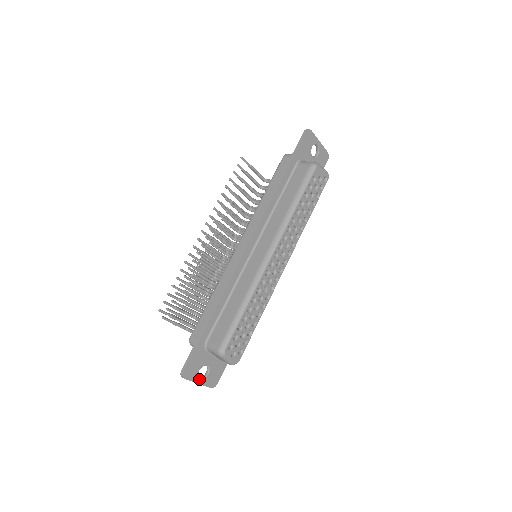
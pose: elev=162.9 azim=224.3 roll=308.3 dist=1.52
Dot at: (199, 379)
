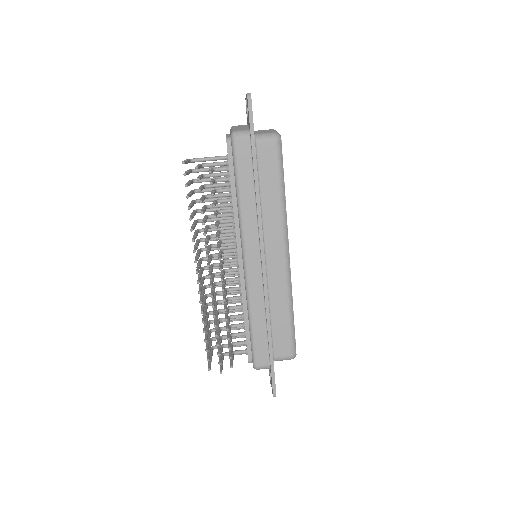
Dot at: occluded
